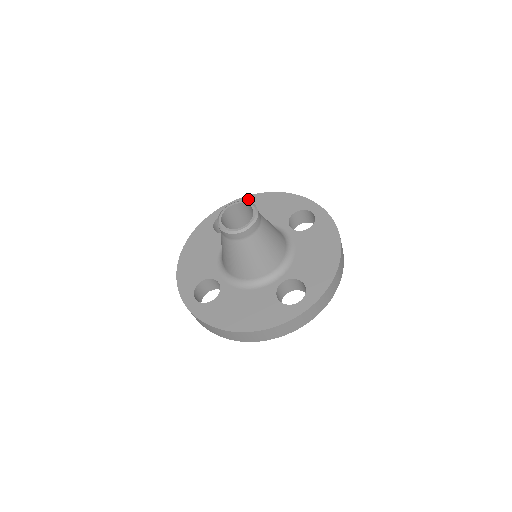
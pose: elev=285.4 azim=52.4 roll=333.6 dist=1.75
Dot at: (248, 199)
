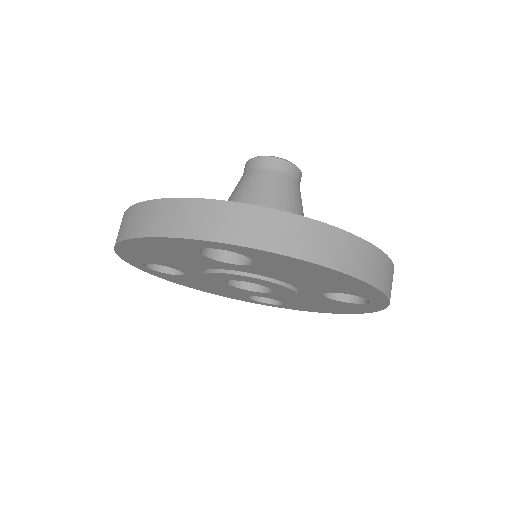
Dot at: occluded
